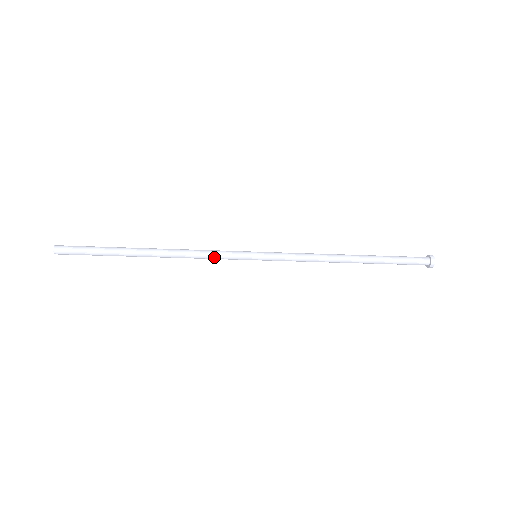
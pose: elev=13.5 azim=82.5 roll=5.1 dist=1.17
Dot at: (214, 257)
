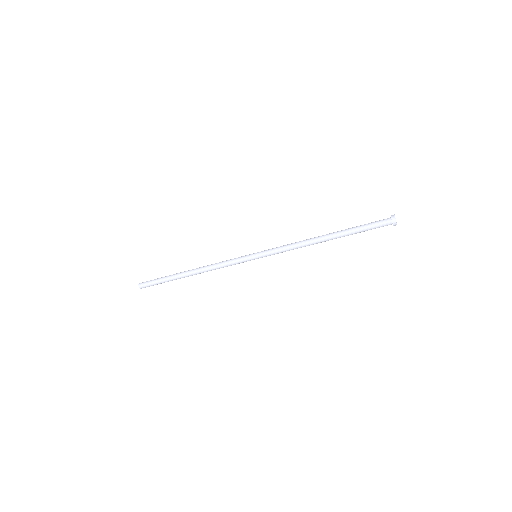
Dot at: (227, 263)
